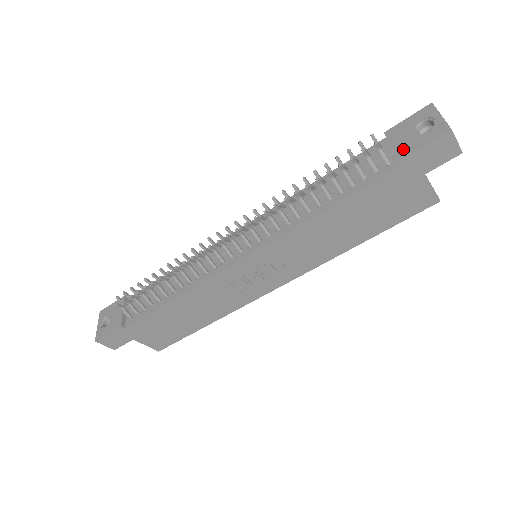
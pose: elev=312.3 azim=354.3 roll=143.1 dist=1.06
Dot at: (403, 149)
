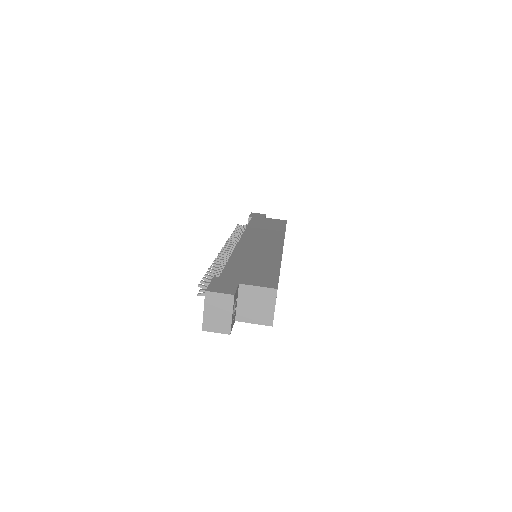
Dot at: occluded
